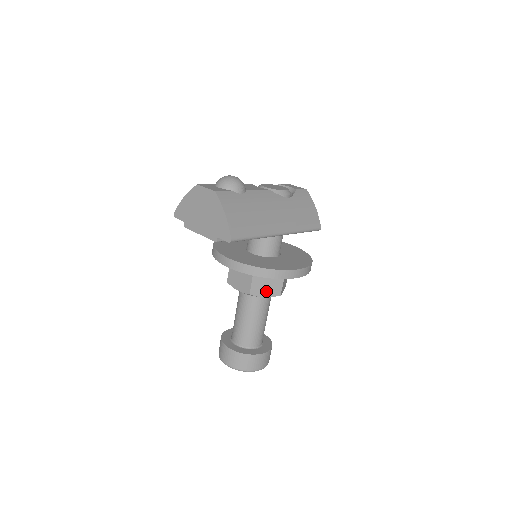
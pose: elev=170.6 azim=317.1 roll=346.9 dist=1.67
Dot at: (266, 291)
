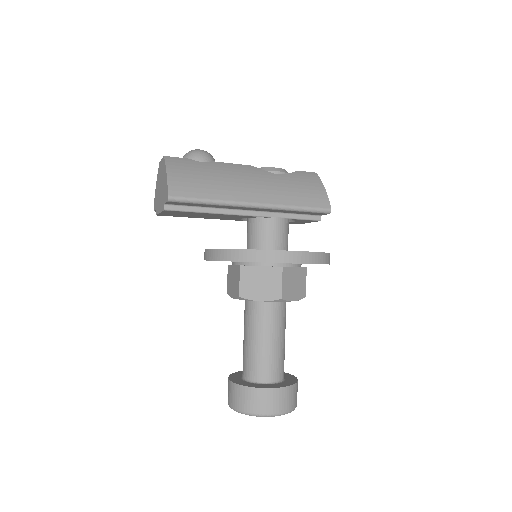
Dot at: (261, 292)
